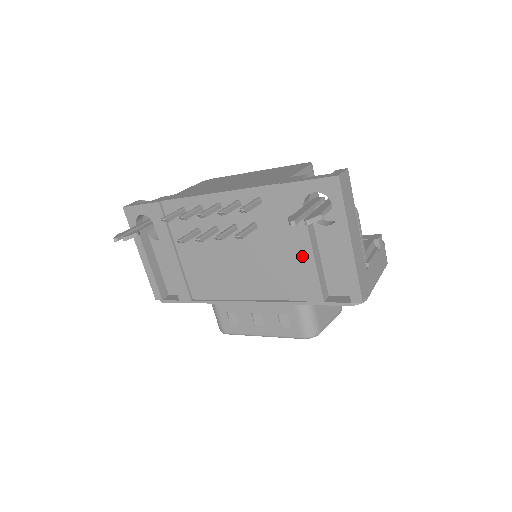
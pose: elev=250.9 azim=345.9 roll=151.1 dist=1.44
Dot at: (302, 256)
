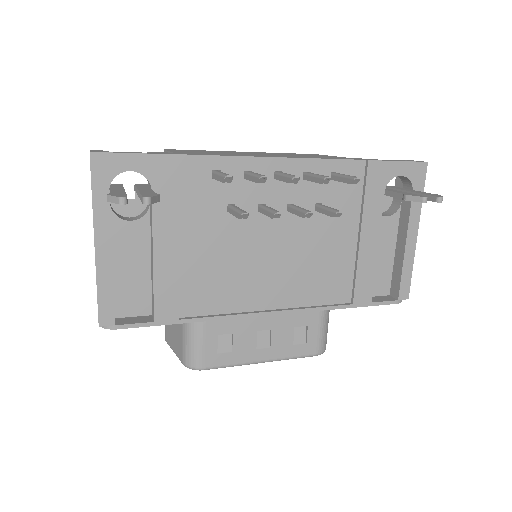
Dot at: (365, 248)
